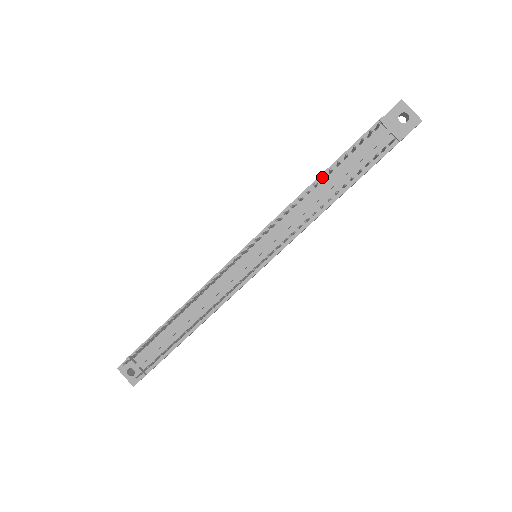
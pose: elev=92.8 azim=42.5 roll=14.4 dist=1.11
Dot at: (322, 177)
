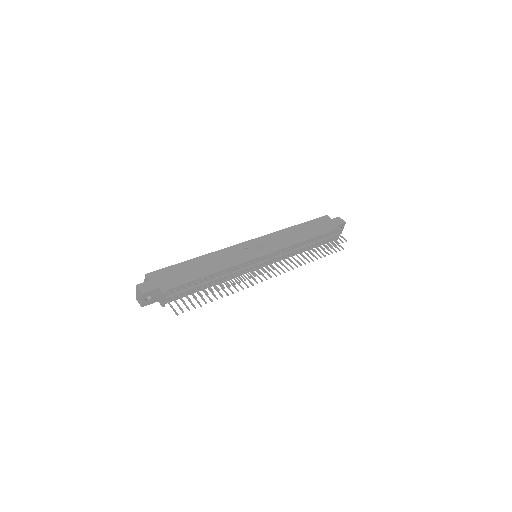
Dot at: occluded
